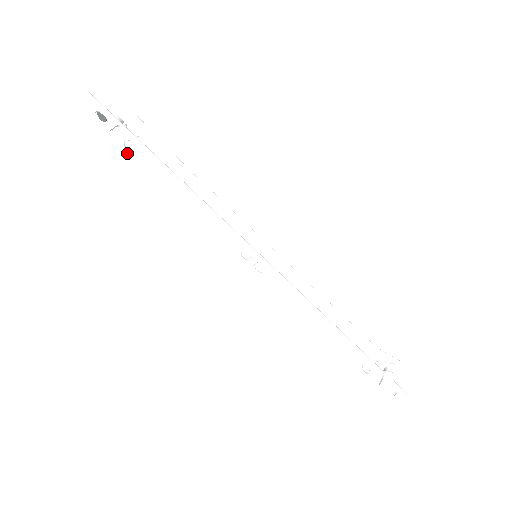
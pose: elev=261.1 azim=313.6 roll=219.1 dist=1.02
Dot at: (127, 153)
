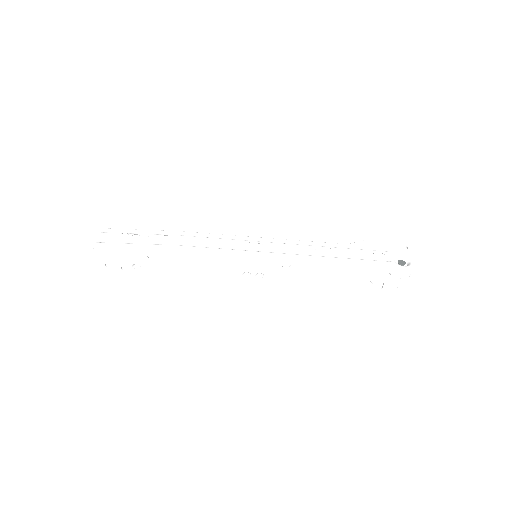
Dot at: occluded
